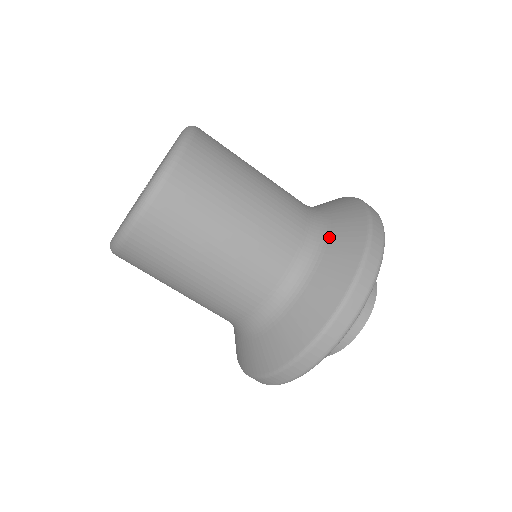
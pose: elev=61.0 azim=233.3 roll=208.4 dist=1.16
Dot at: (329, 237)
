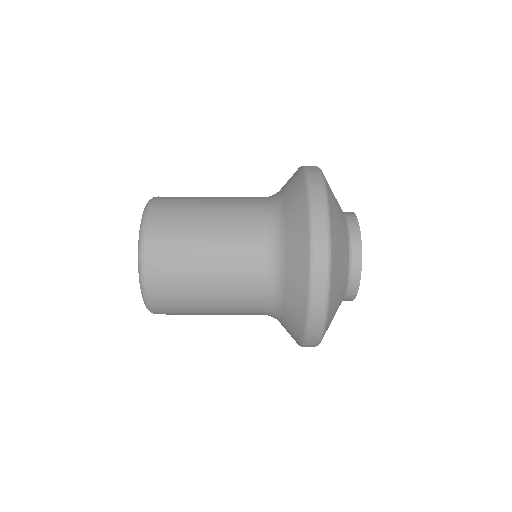
Dot at: (283, 204)
